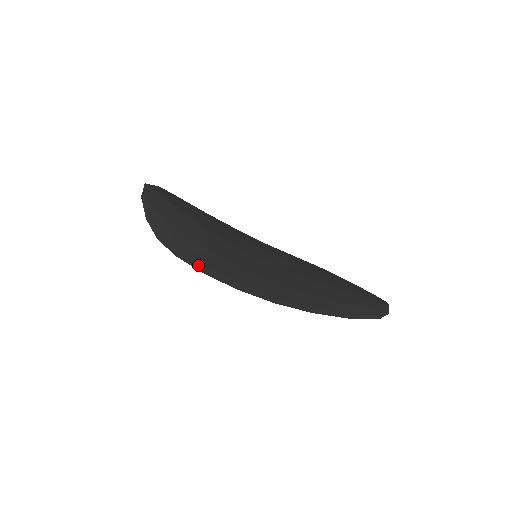
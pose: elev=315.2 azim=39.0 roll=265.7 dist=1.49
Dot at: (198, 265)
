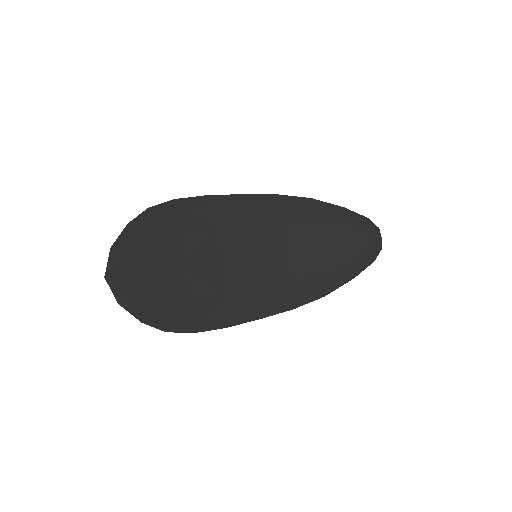
Dot at: (217, 324)
